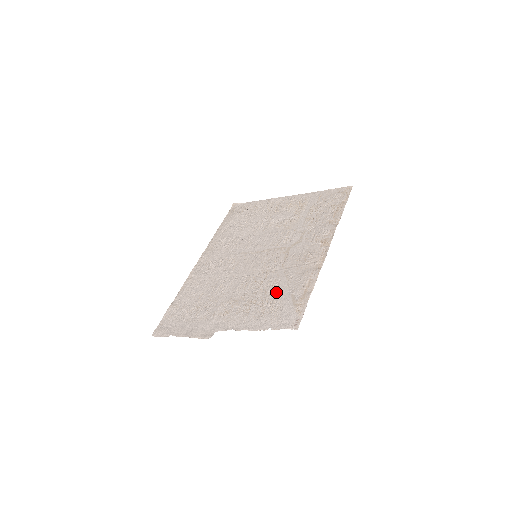
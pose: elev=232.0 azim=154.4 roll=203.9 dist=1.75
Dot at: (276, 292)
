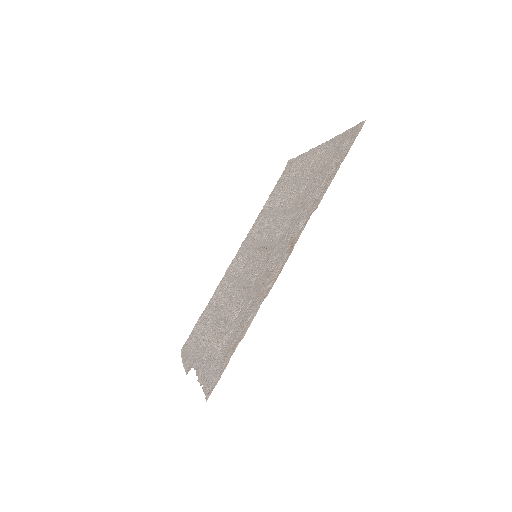
Dot at: (232, 326)
